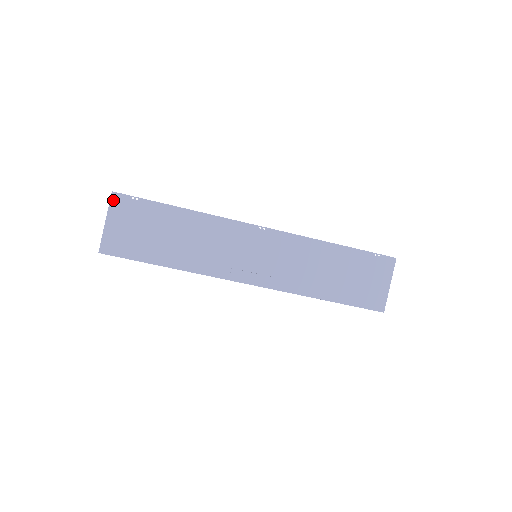
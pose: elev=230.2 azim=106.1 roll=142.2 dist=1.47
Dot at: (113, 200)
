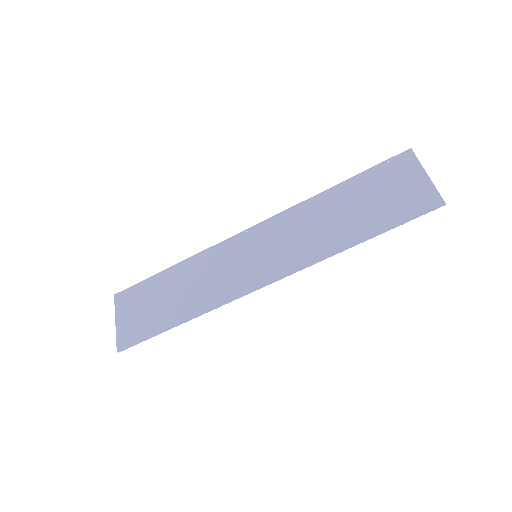
Dot at: (117, 301)
